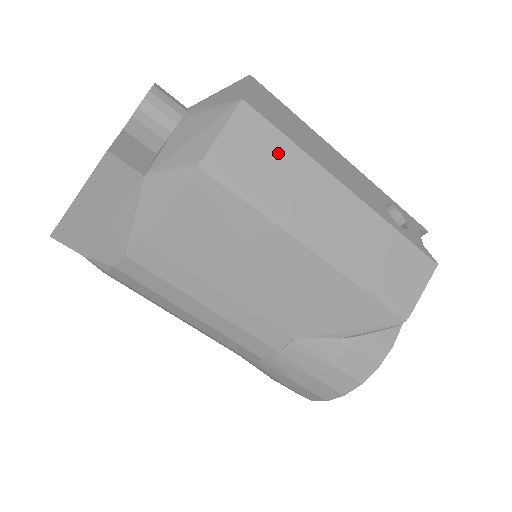
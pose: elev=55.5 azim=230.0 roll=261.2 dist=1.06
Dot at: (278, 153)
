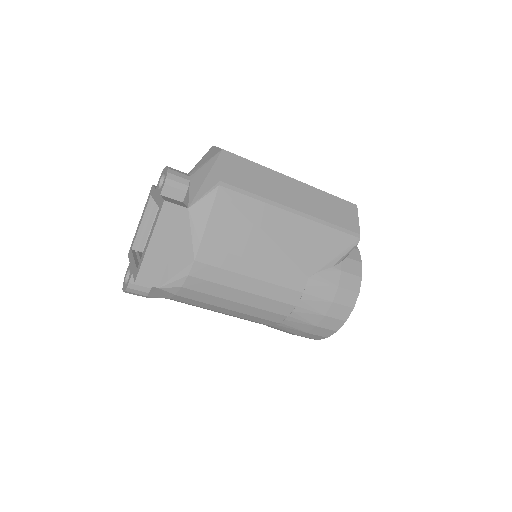
Dot at: (252, 170)
